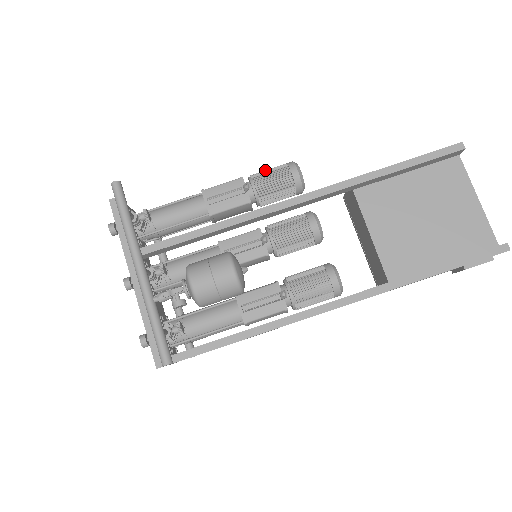
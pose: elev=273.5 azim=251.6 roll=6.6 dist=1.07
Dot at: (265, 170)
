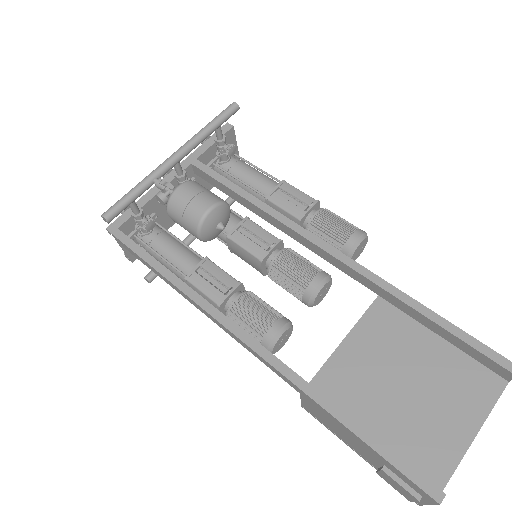
Dot at: occluded
